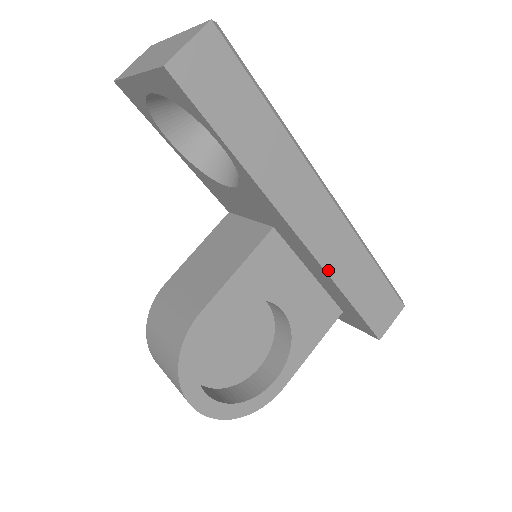
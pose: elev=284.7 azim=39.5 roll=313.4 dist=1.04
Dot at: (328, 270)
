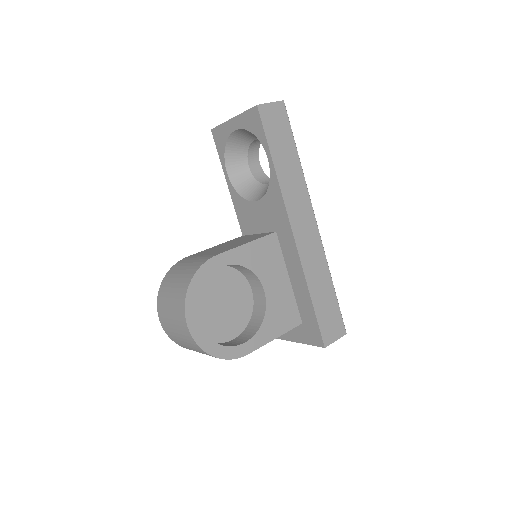
Dot at: (304, 267)
